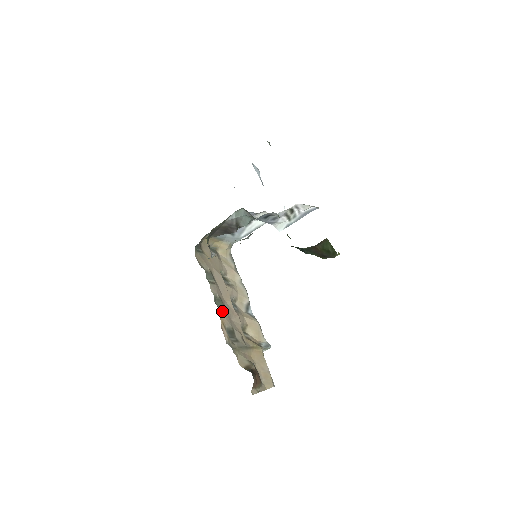
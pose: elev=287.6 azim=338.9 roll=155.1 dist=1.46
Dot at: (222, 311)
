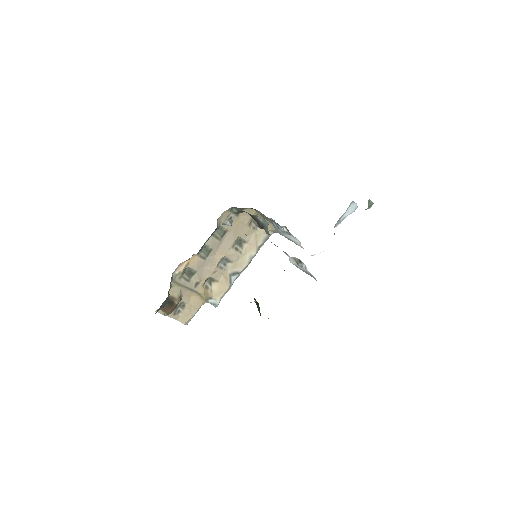
Dot at: (199, 257)
